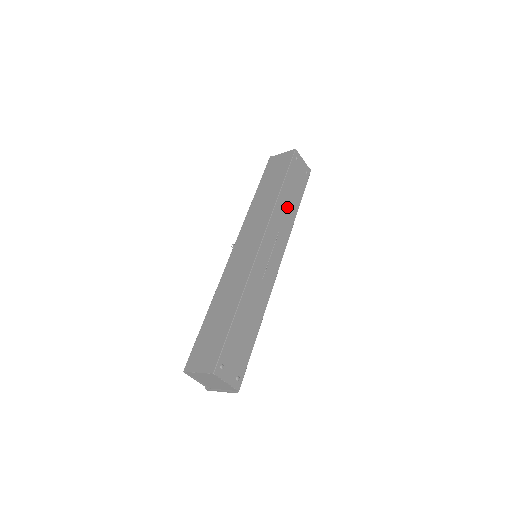
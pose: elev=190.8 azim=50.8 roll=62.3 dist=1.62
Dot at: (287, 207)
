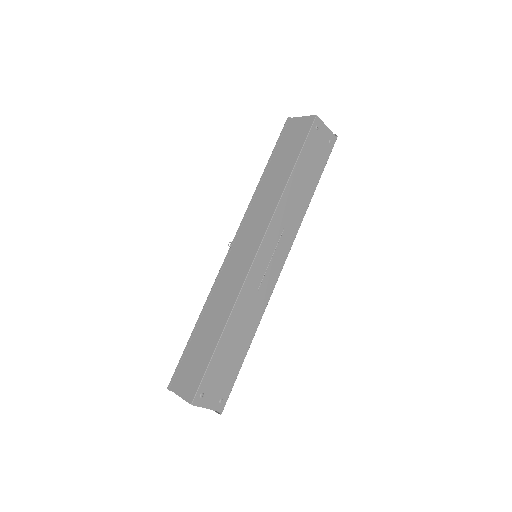
Dot at: (297, 196)
